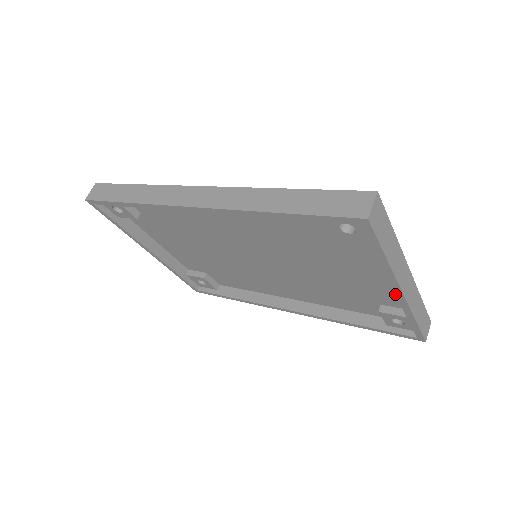
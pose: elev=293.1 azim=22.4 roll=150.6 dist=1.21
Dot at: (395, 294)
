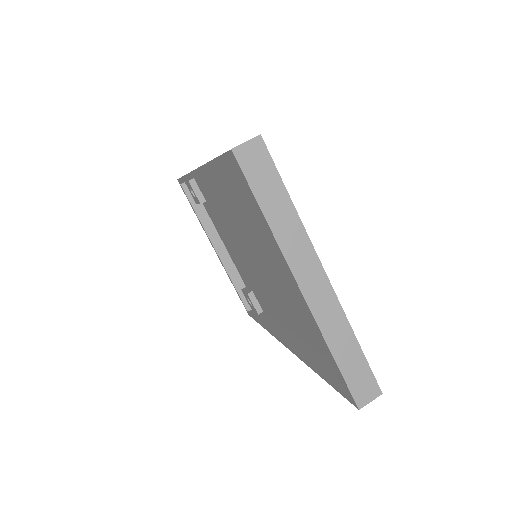
Dot at: (298, 292)
